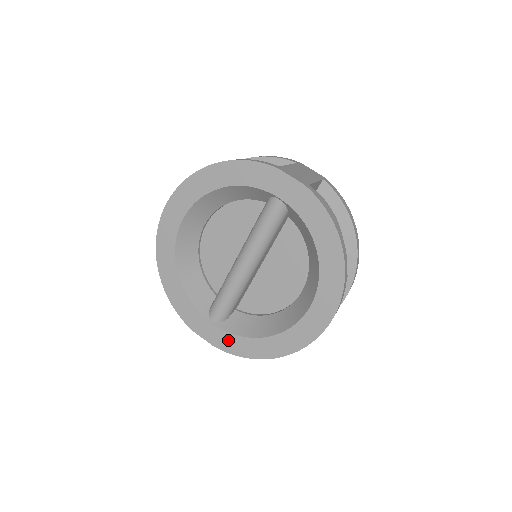
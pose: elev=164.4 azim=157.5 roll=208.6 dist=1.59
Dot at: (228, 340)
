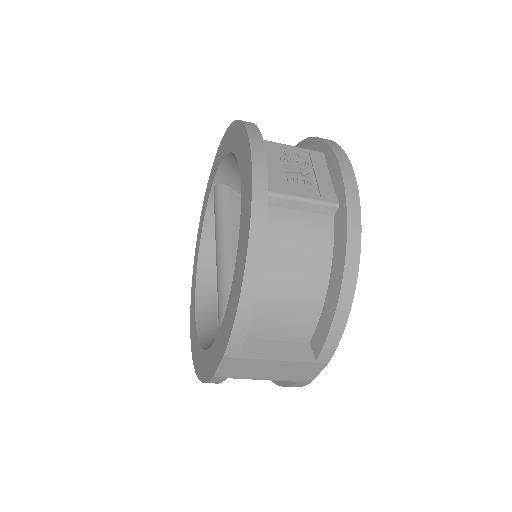
Dot at: (226, 323)
